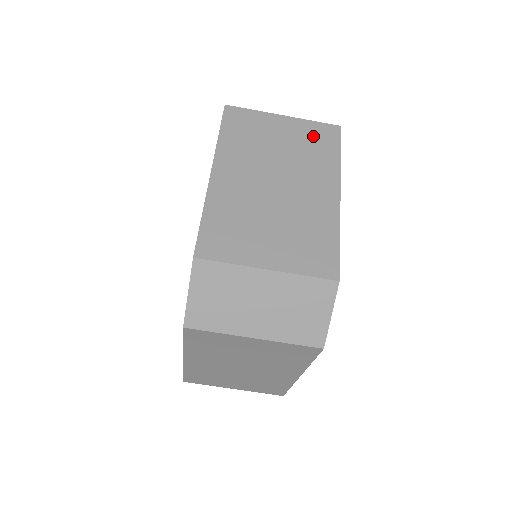
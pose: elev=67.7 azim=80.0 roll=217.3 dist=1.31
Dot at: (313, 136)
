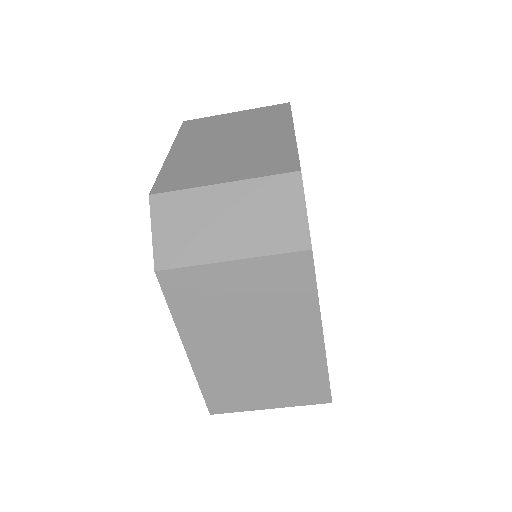
Dot at: (264, 113)
